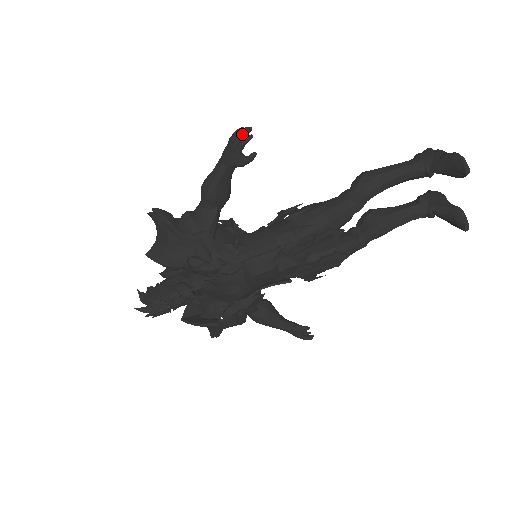
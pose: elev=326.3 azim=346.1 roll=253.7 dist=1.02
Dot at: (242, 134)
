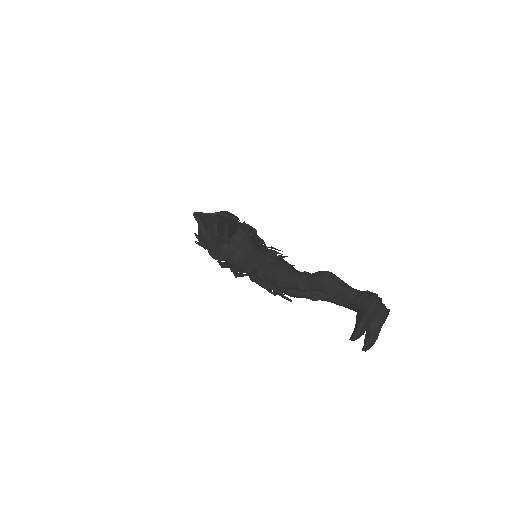
Dot at: (221, 233)
